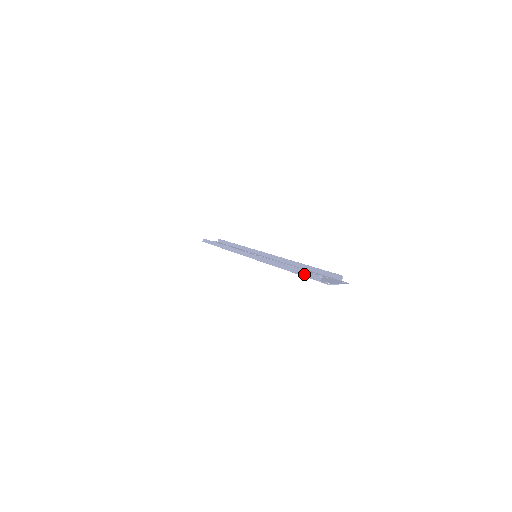
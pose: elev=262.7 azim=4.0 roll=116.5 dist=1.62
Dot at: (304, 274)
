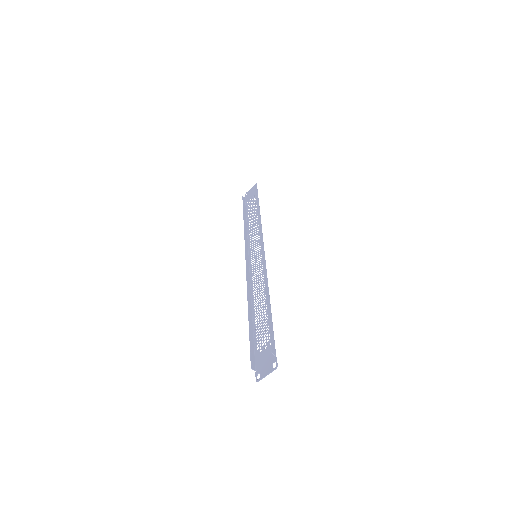
Dot at: (252, 348)
